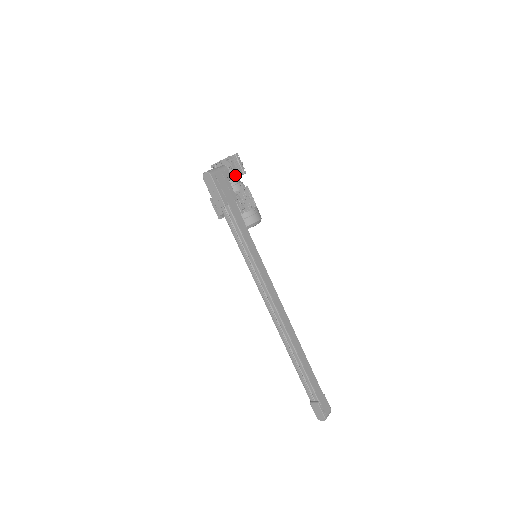
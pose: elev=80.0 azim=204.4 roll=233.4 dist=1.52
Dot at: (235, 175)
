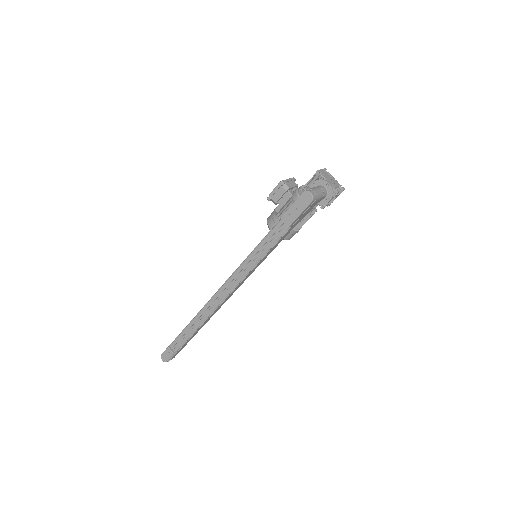
Dot at: occluded
